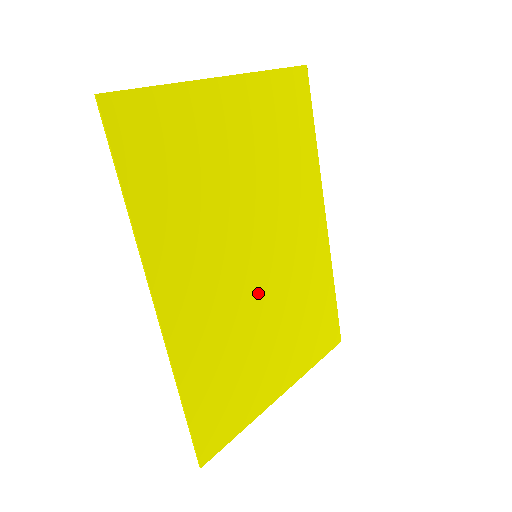
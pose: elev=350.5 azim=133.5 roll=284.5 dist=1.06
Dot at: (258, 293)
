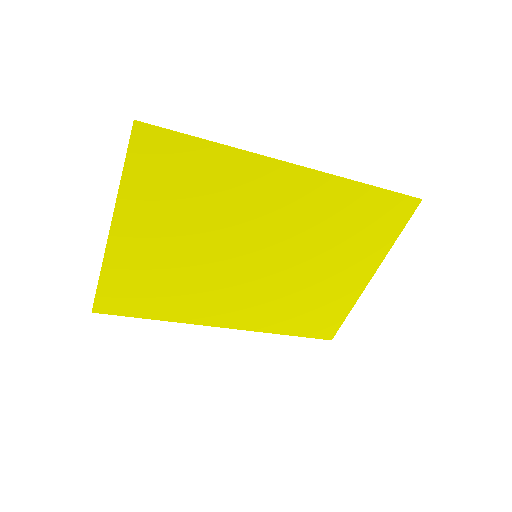
Dot at: (282, 266)
